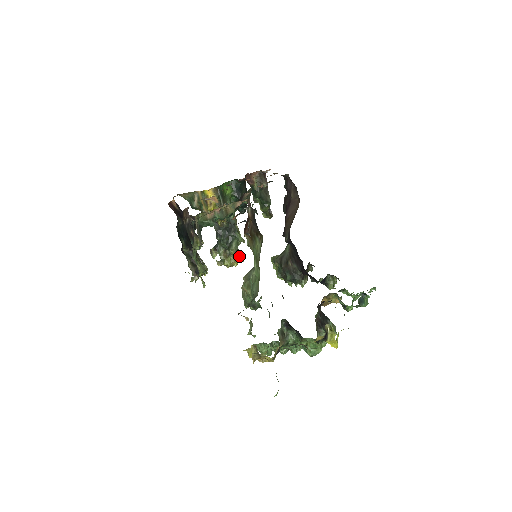
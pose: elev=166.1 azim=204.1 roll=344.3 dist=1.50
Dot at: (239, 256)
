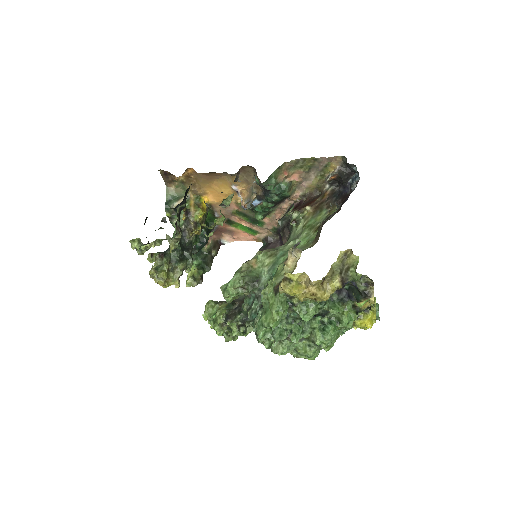
Dot at: (178, 279)
